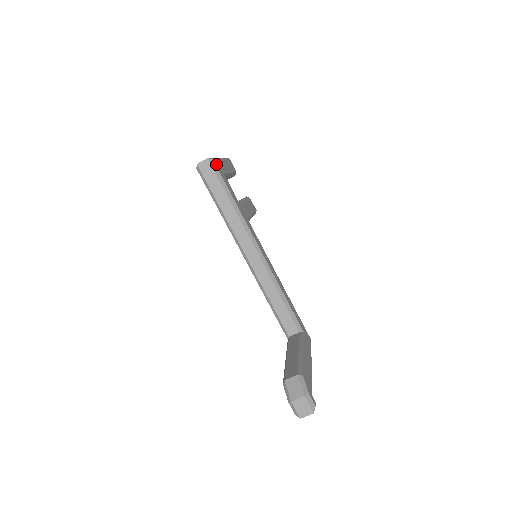
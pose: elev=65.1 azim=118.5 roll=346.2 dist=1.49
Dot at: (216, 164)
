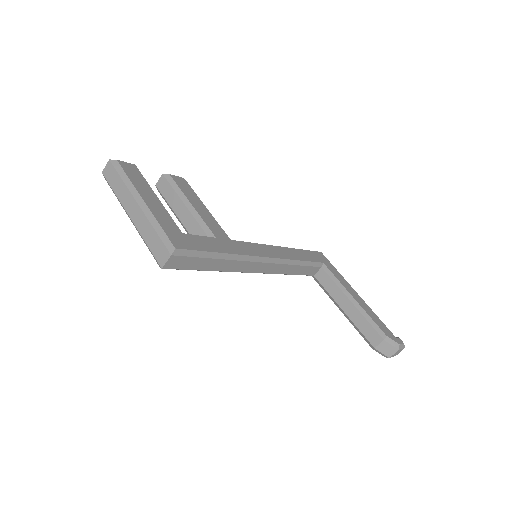
Dot at: (178, 244)
